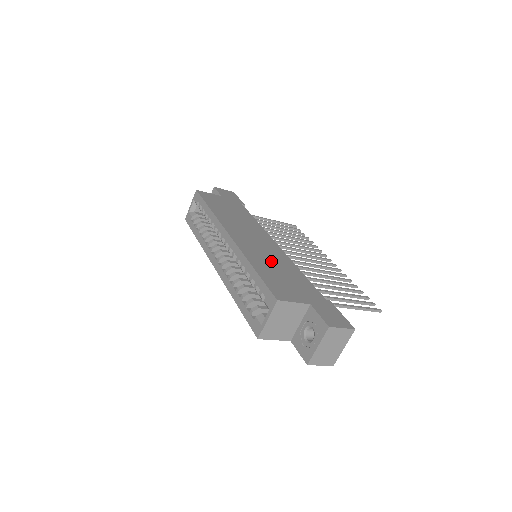
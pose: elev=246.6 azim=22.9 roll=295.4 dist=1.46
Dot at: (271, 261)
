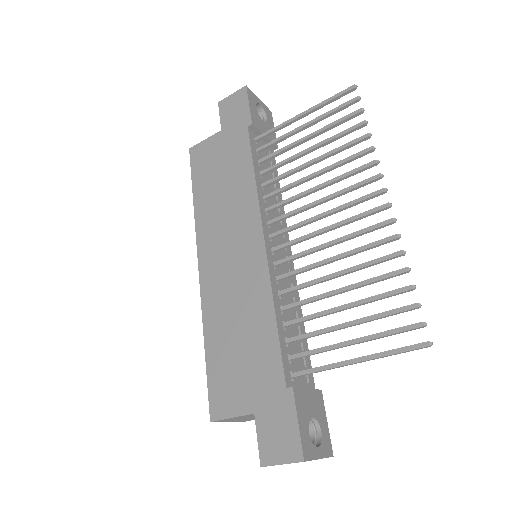
Dot at: (235, 311)
